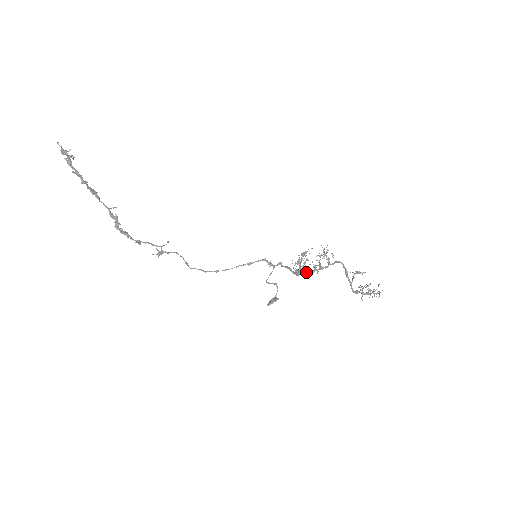
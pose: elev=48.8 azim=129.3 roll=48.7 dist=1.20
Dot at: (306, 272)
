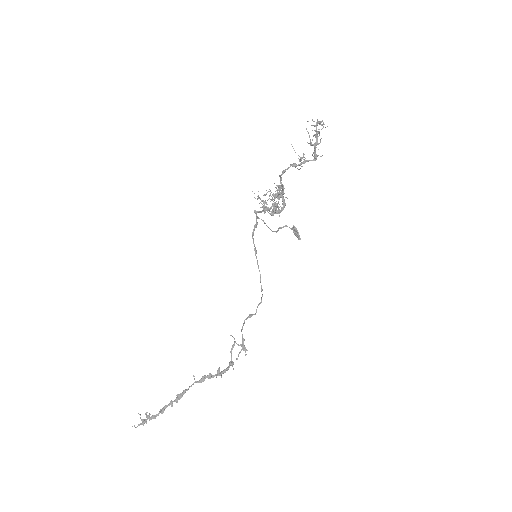
Dot at: (283, 209)
